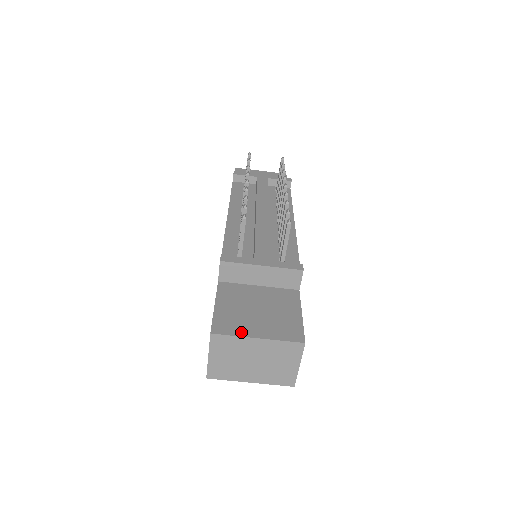
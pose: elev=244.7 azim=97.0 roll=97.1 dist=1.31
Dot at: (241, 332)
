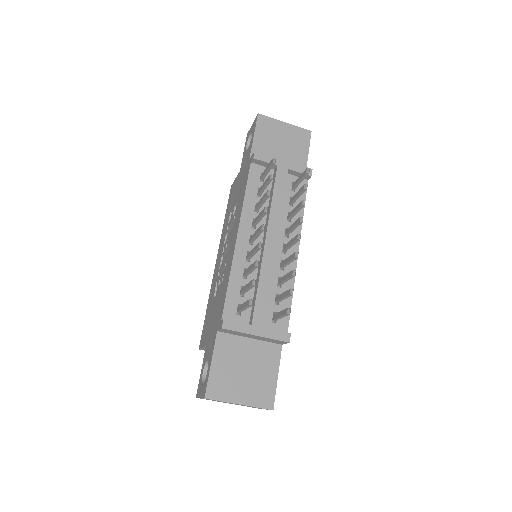
Dot at: (228, 397)
